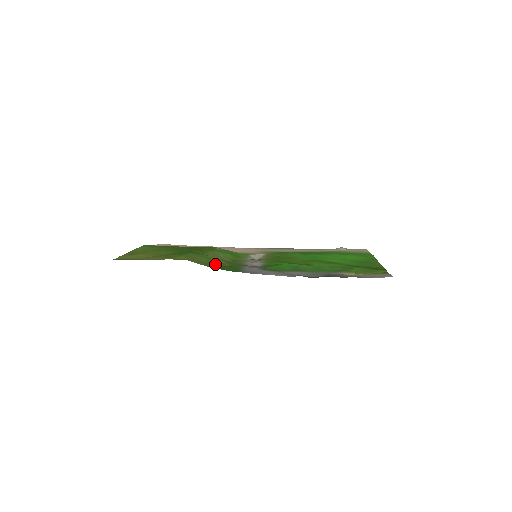
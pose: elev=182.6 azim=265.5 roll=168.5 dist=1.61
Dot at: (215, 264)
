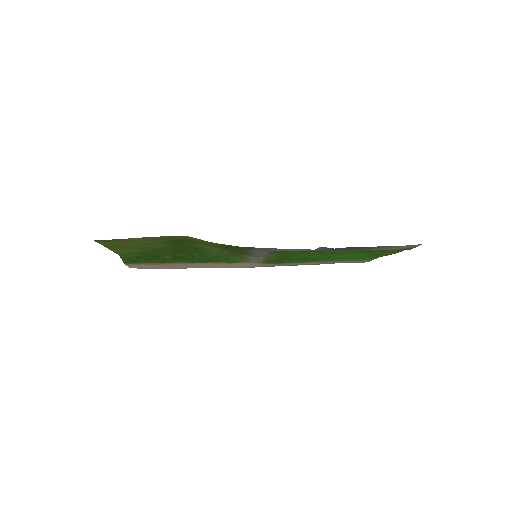
Dot at: (218, 247)
